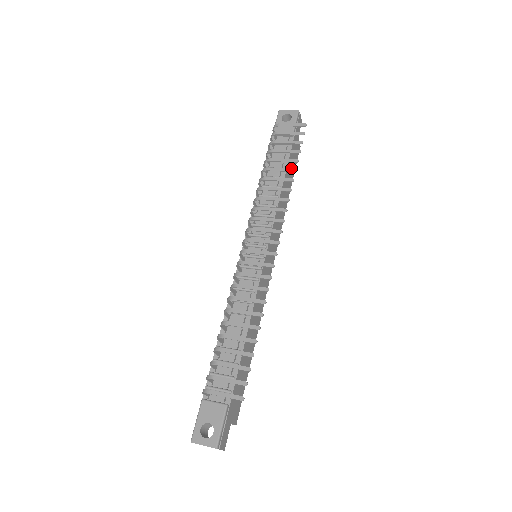
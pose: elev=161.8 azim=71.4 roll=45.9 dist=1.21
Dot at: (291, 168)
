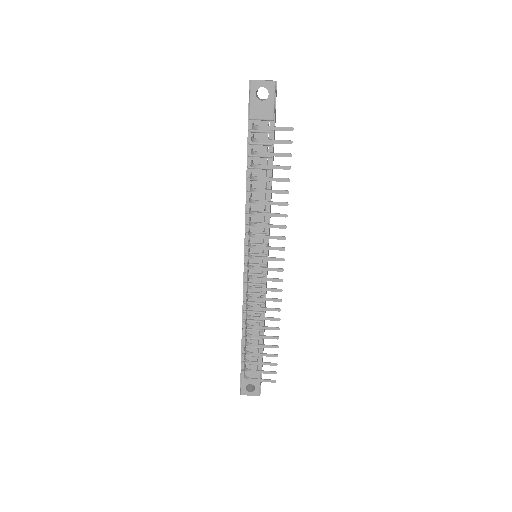
Dot at: occluded
